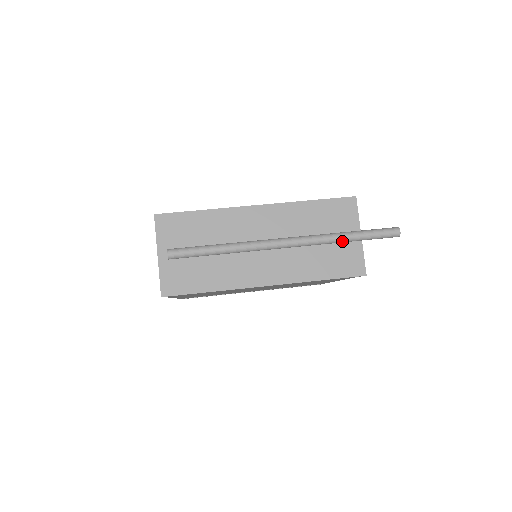
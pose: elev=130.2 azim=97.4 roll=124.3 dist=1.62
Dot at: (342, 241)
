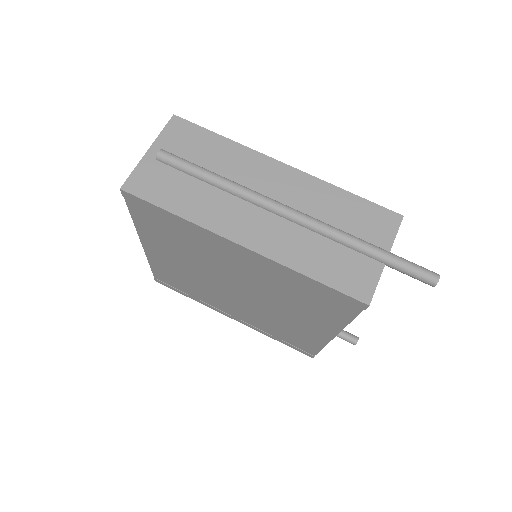
Dot at: (360, 250)
